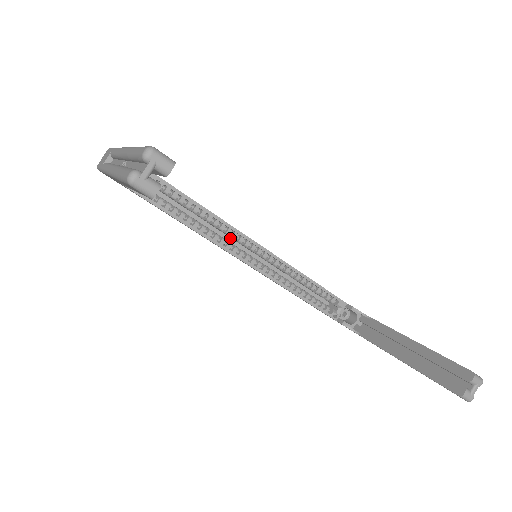
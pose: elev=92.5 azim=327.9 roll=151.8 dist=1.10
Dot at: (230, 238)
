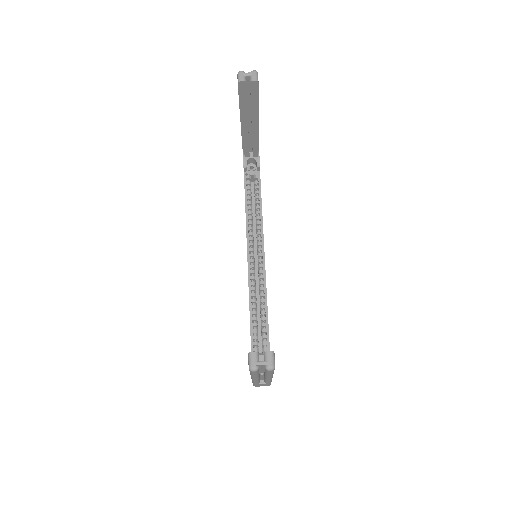
Dot at: occluded
